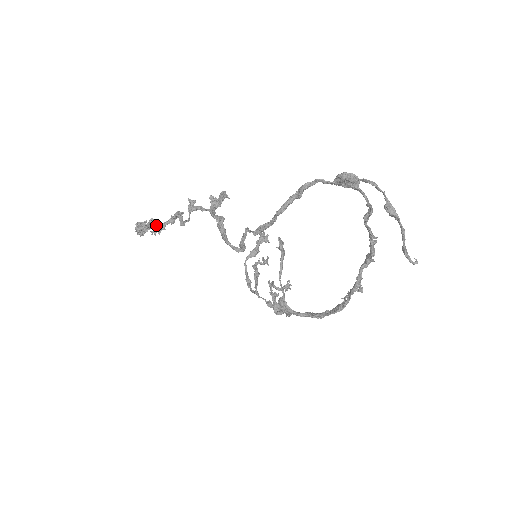
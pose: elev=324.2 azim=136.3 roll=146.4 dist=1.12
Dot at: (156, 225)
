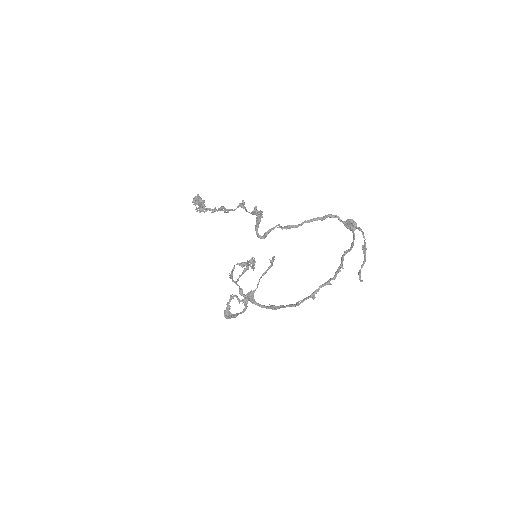
Dot at: (204, 206)
